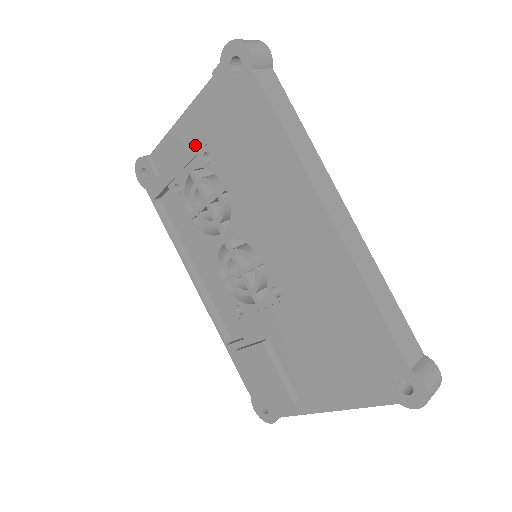
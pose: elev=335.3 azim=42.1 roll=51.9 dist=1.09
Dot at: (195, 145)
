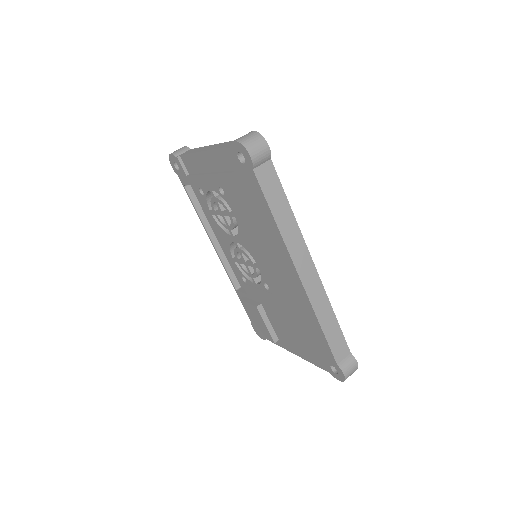
Dot at: (213, 179)
